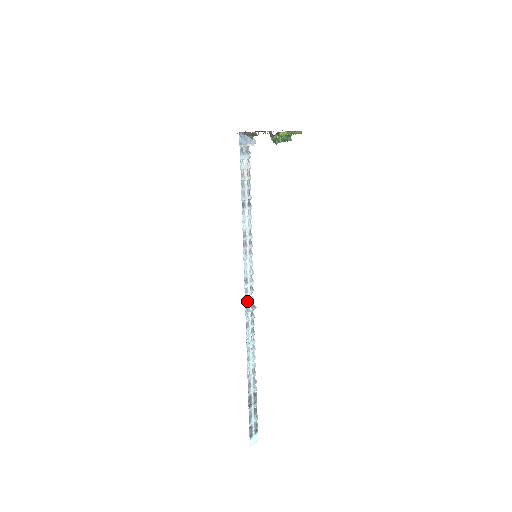
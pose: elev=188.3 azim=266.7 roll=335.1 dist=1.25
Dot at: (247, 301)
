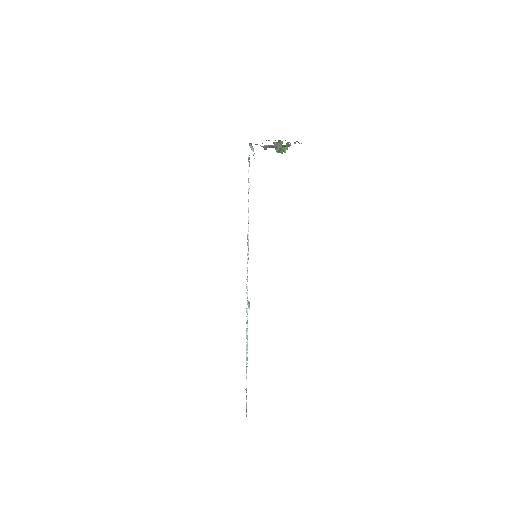
Dot at: occluded
